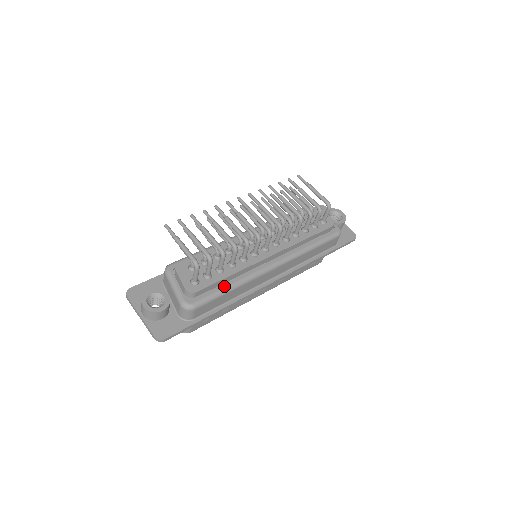
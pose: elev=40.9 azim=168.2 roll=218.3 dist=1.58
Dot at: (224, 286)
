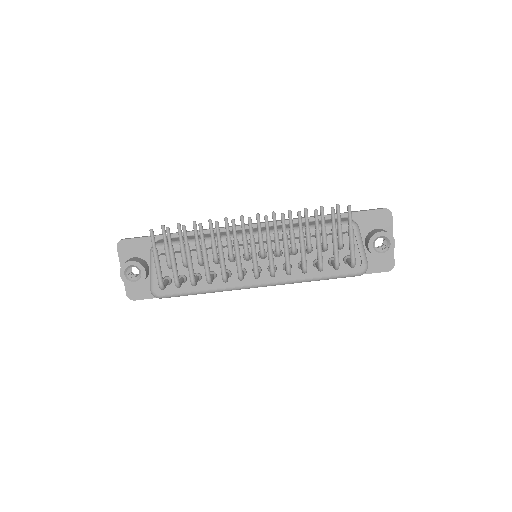
Dot at: (196, 290)
